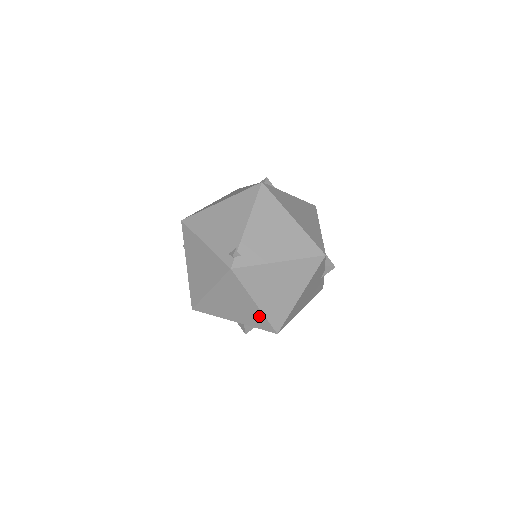
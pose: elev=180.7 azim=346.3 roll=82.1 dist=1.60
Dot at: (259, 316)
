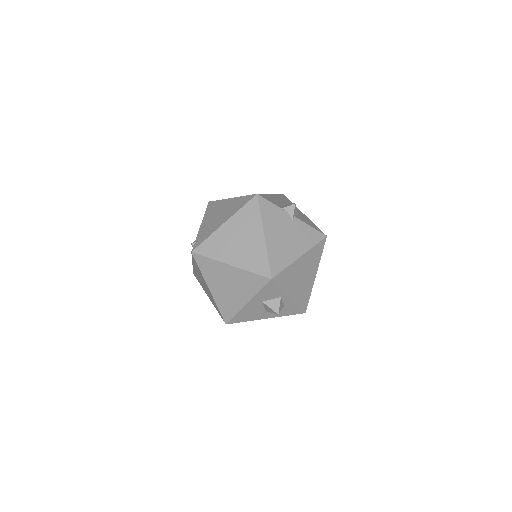
Dot at: (246, 275)
